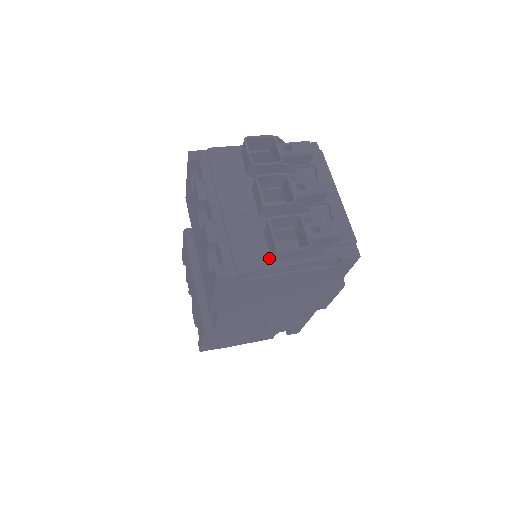
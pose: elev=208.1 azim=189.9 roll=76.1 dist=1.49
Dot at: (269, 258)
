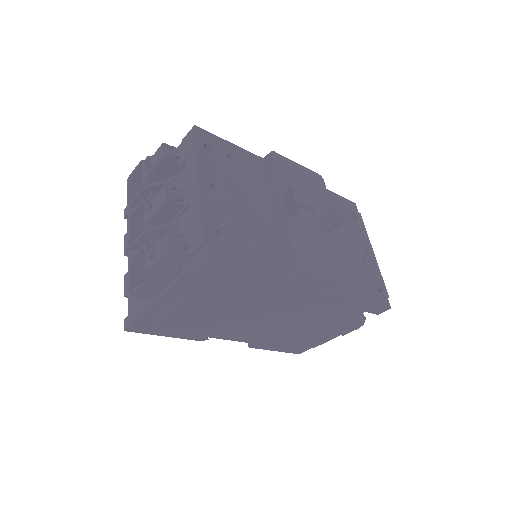
Dot at: occluded
